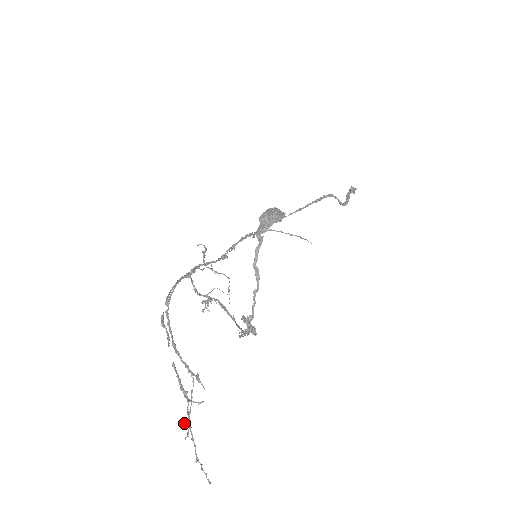
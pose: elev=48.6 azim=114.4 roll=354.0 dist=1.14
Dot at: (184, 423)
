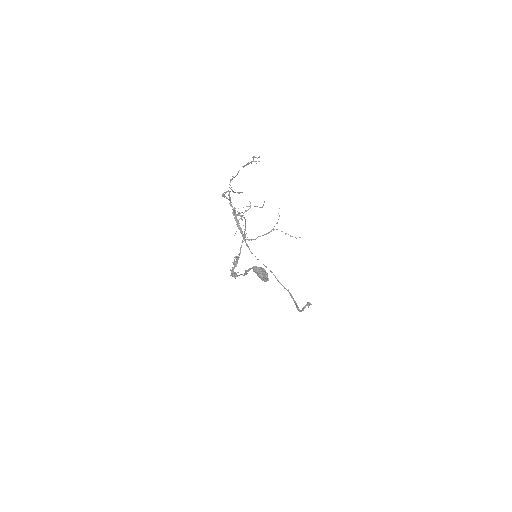
Dot at: occluded
